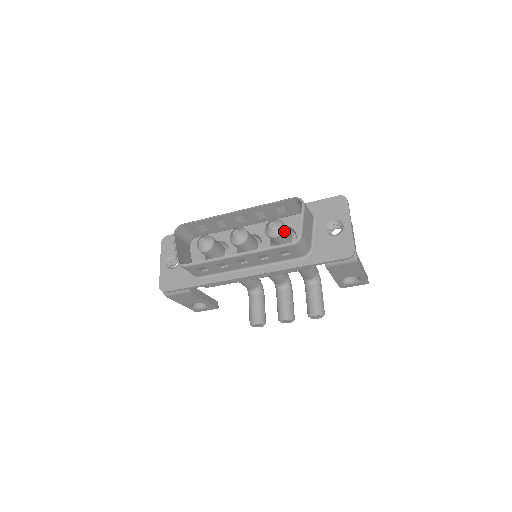
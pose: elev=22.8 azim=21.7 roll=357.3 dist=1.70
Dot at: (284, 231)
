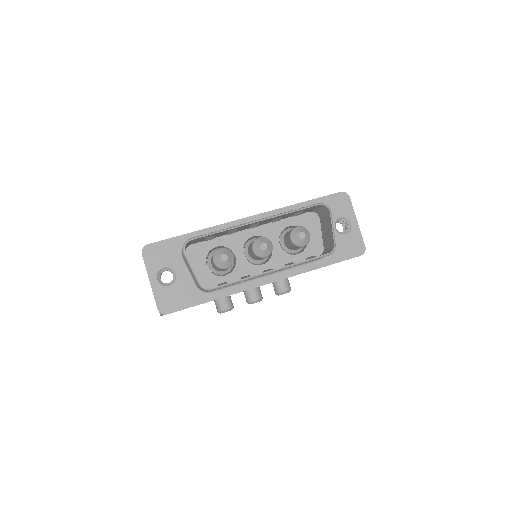
Dot at: (309, 238)
